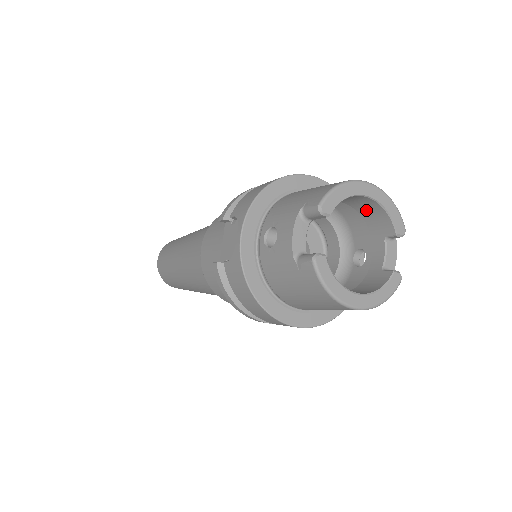
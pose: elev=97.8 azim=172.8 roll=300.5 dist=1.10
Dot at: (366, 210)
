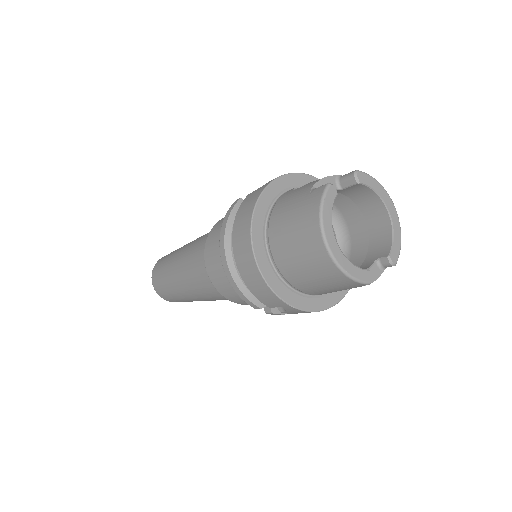
Dot at: (377, 234)
